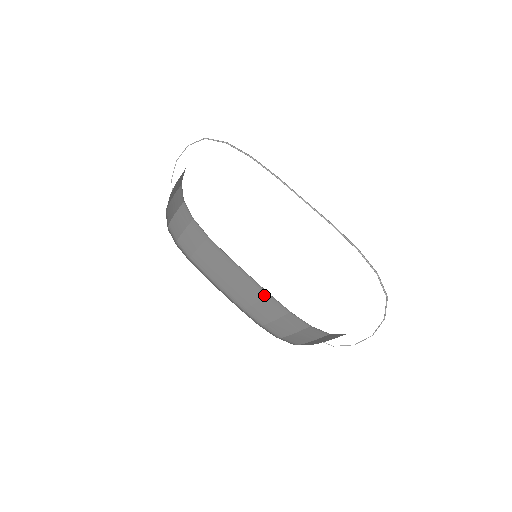
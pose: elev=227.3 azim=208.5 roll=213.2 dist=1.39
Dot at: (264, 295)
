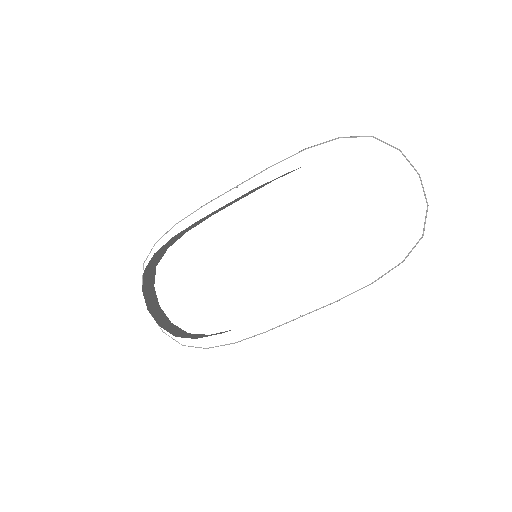
Dot at: occluded
